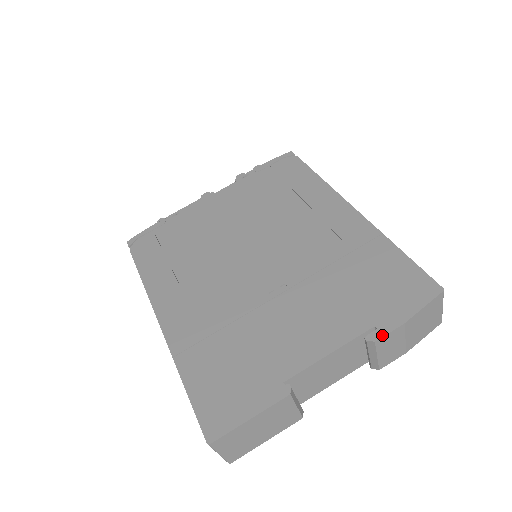
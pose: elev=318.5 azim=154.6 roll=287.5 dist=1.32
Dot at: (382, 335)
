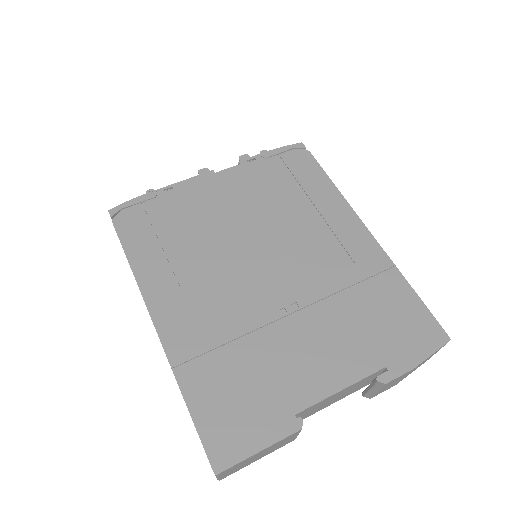
Dot at: (393, 378)
